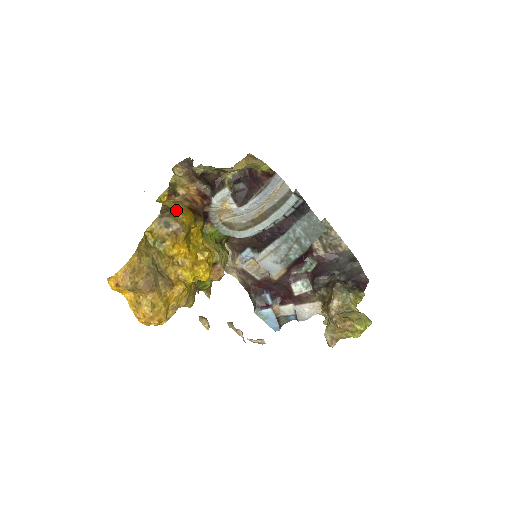
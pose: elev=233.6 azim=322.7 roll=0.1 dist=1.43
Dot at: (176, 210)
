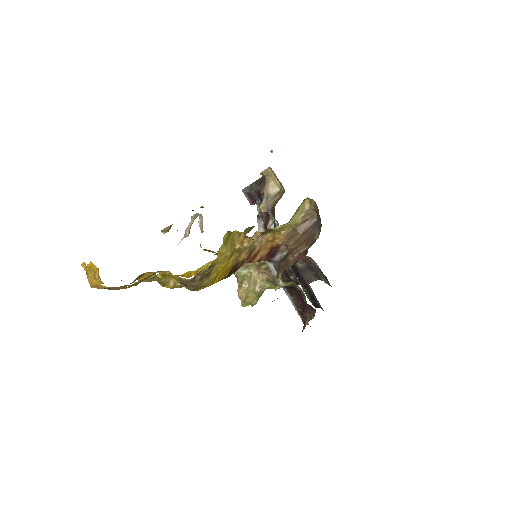
Dot at: (208, 283)
